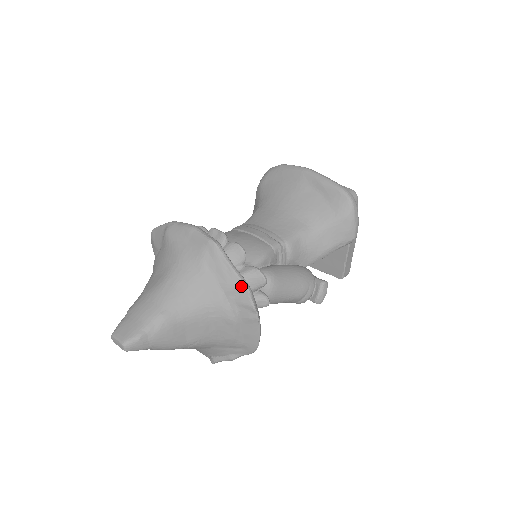
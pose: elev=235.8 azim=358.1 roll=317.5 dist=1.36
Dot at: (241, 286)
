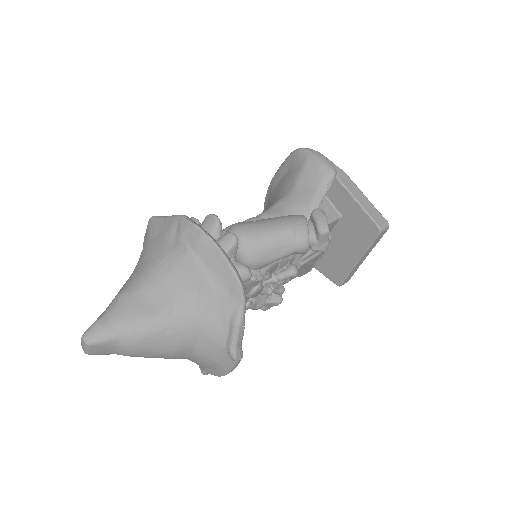
Dot at: (175, 219)
